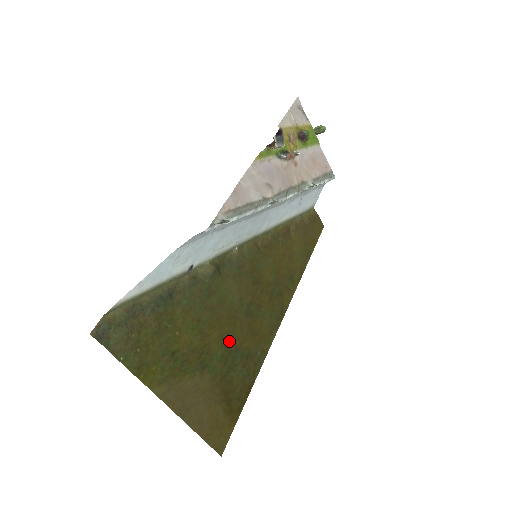
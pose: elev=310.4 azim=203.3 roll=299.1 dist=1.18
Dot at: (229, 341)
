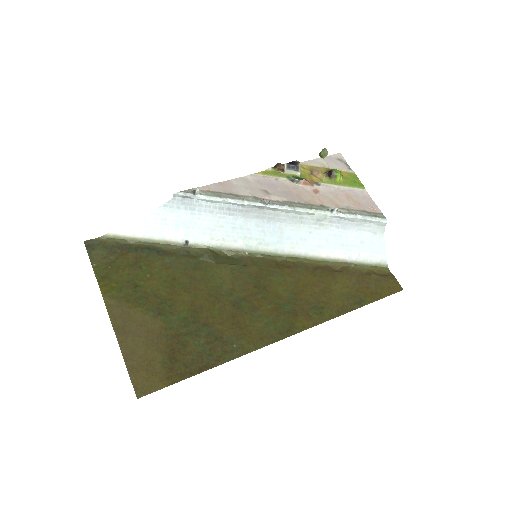
Dot at: (200, 312)
